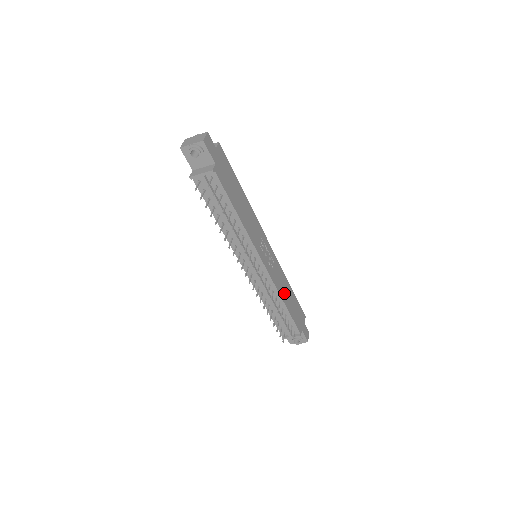
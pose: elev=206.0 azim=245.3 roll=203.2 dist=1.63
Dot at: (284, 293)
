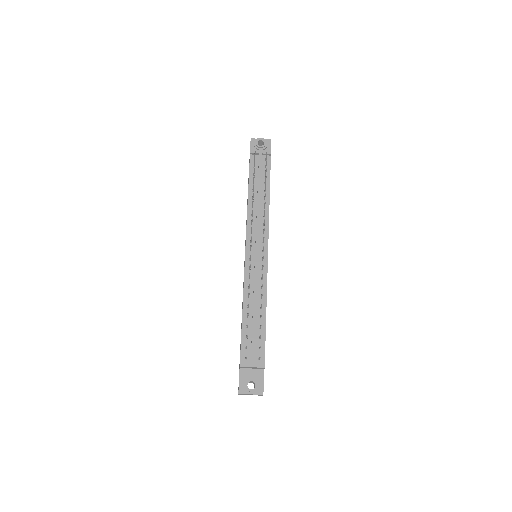
Dot at: occluded
